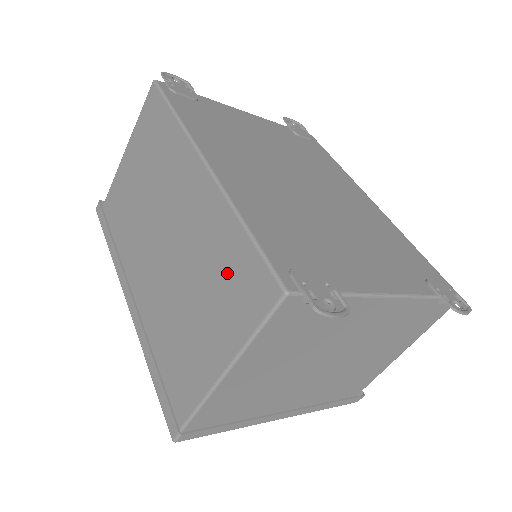
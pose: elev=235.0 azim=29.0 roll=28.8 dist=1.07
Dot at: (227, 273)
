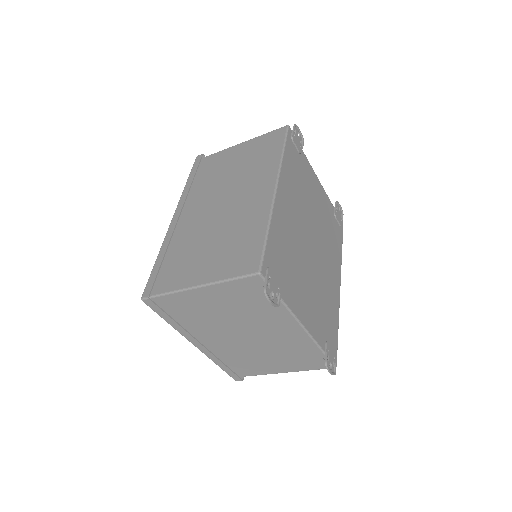
Dot at: (240, 245)
